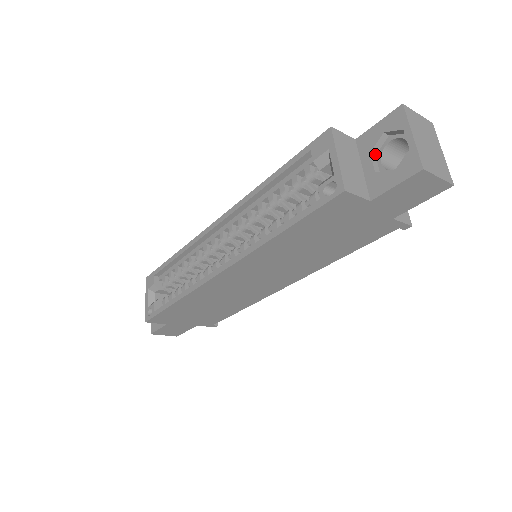
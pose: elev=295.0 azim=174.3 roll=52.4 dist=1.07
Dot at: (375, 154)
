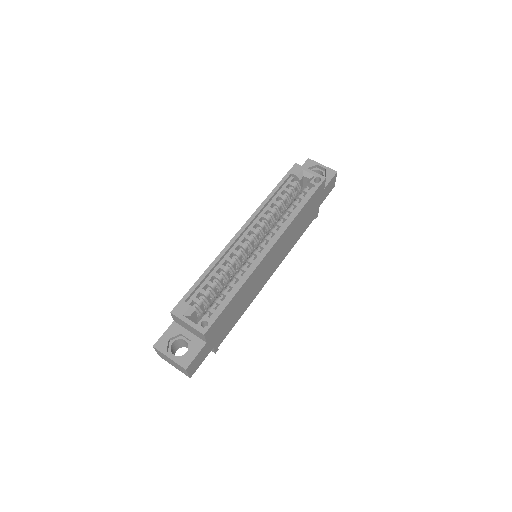
Dot at: occluded
